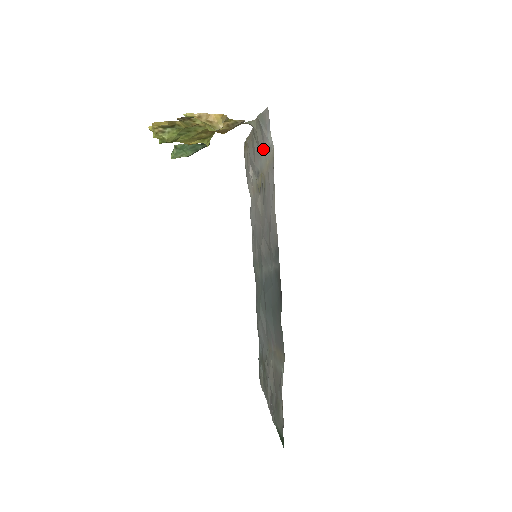
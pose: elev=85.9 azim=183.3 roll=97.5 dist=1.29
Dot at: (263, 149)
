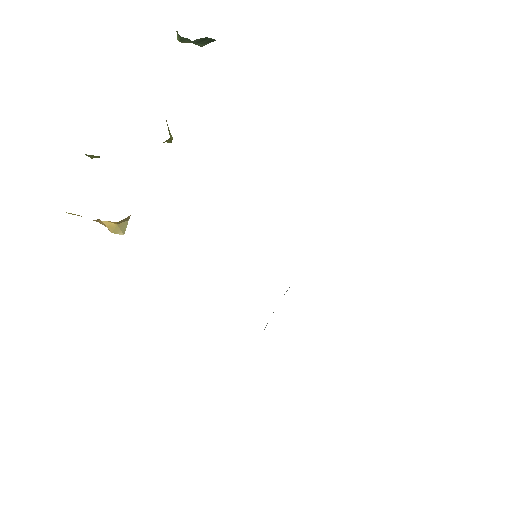
Dot at: occluded
